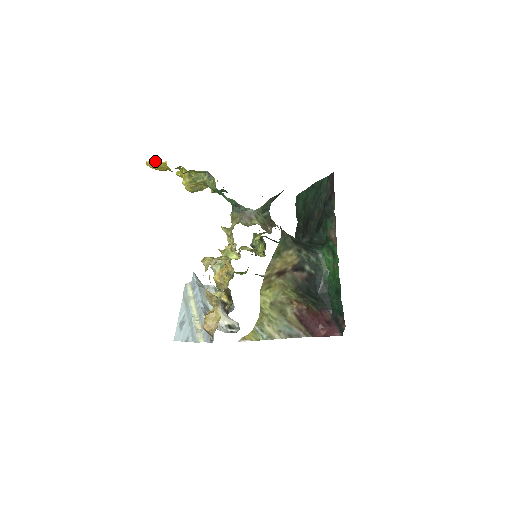
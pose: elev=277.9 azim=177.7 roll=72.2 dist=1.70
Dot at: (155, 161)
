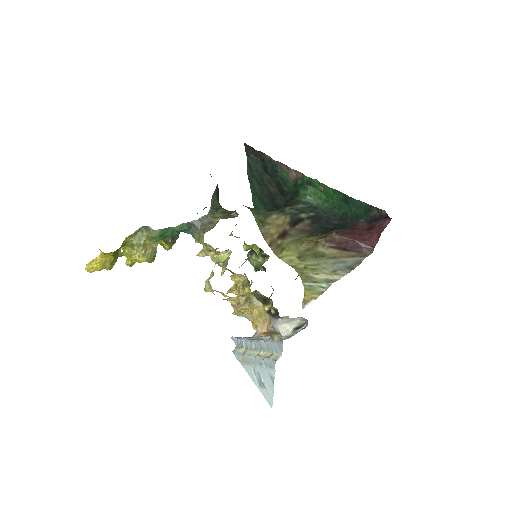
Dot at: (92, 261)
